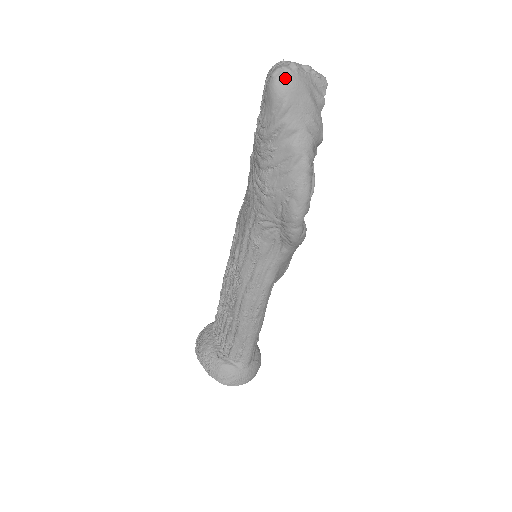
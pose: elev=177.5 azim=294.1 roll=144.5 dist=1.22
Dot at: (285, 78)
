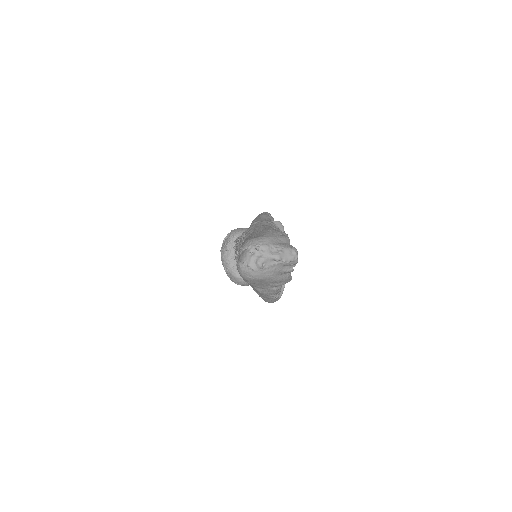
Dot at: (249, 274)
